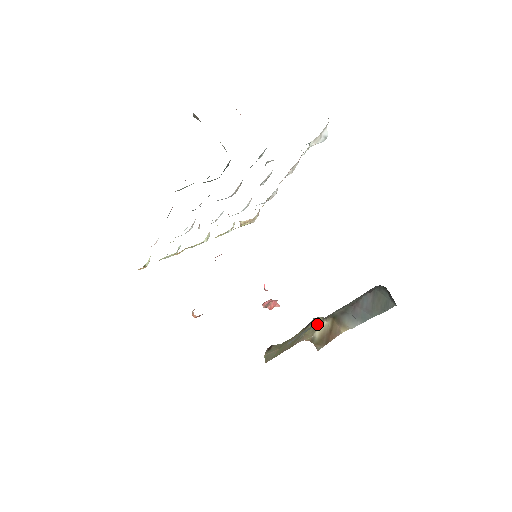
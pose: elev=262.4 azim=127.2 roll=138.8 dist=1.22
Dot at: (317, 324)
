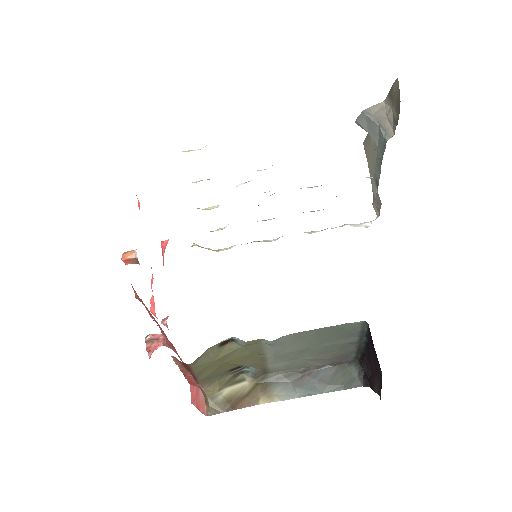
Dot at: (234, 380)
